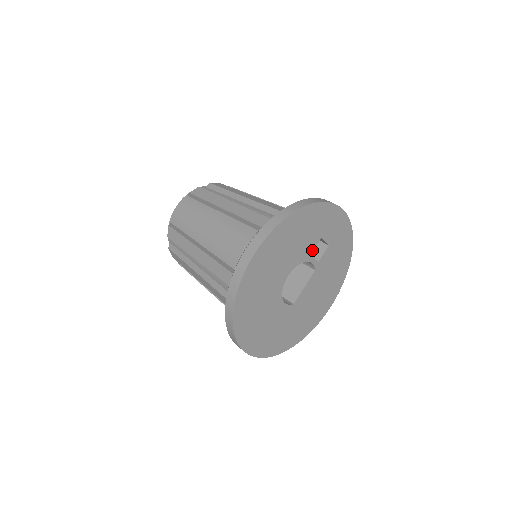
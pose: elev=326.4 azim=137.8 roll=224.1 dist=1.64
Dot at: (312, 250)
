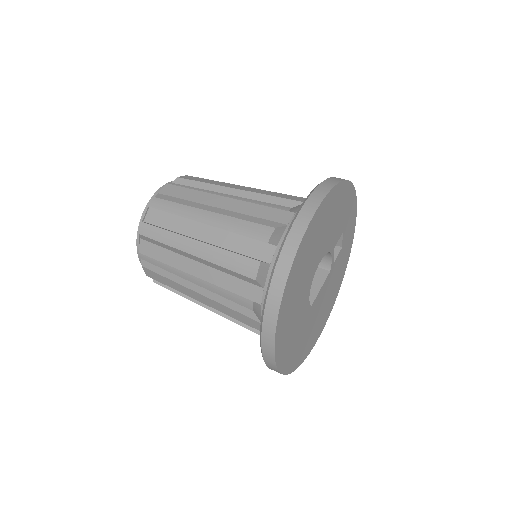
Dot at: (336, 242)
